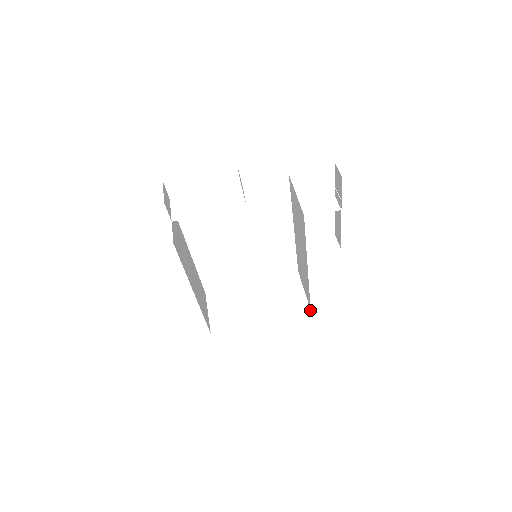
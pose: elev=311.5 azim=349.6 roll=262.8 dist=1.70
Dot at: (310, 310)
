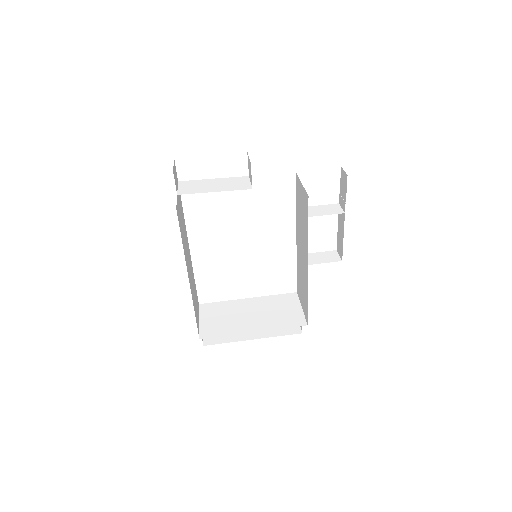
Dot at: occluded
